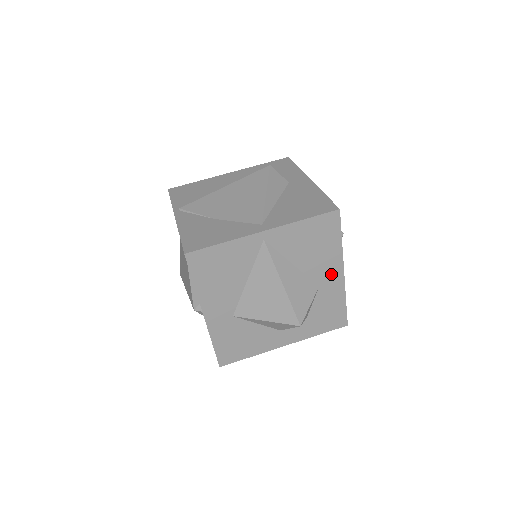
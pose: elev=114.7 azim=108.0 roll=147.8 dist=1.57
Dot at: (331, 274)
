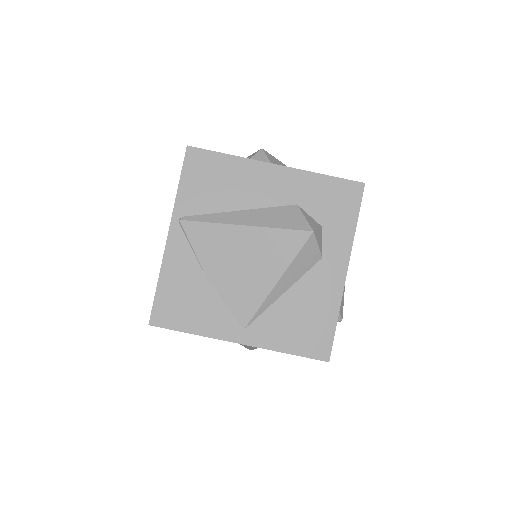
Dot at: occluded
